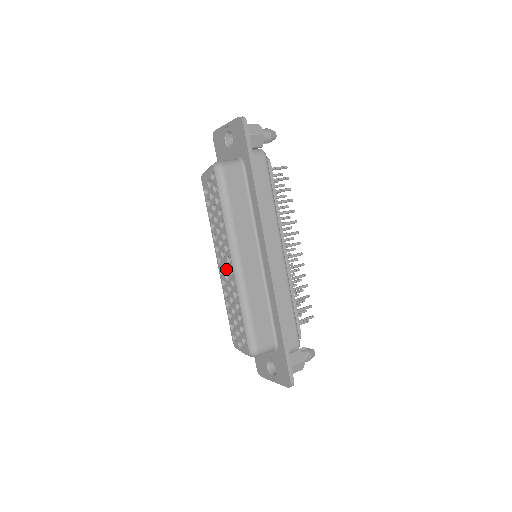
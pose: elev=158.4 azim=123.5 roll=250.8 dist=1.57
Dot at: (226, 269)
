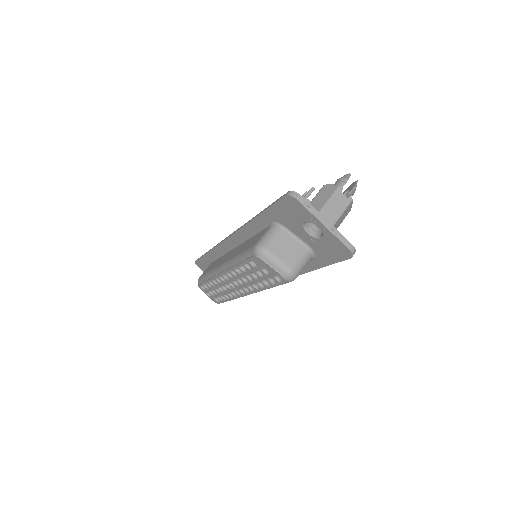
Dot at: (231, 286)
